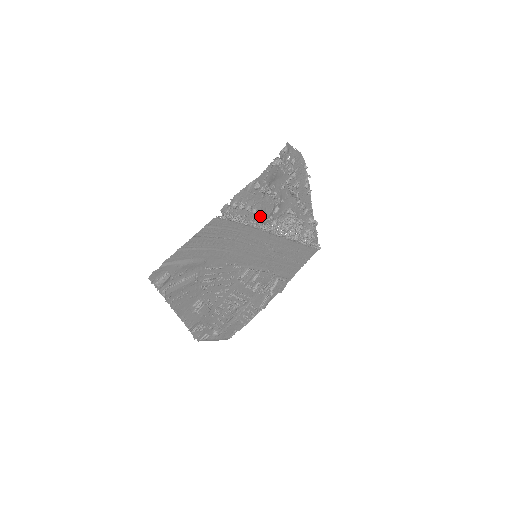
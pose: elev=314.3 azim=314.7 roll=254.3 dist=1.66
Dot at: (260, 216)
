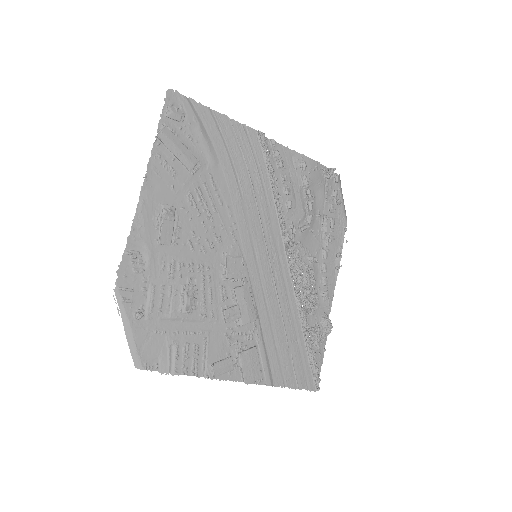
Dot at: (288, 202)
